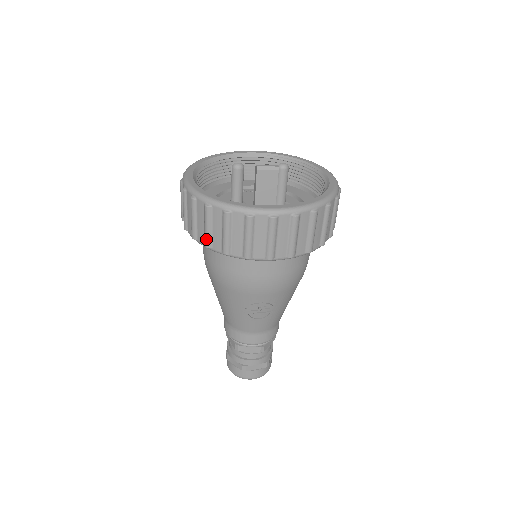
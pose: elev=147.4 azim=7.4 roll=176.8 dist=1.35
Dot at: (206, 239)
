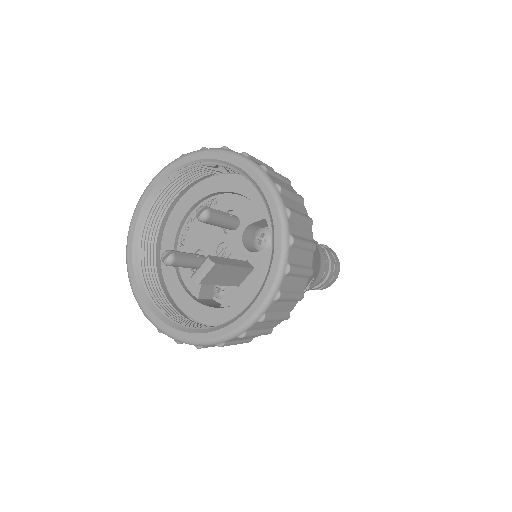
Dot at: occluded
